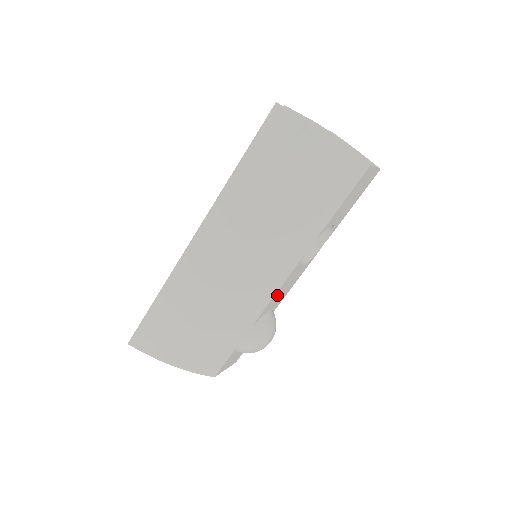
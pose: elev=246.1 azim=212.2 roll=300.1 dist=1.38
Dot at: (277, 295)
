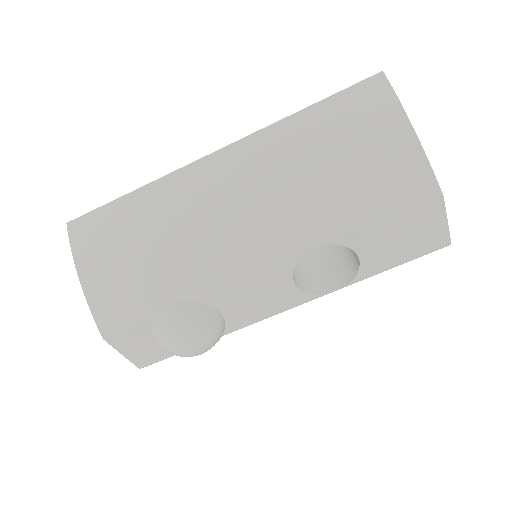
Dot at: (243, 291)
